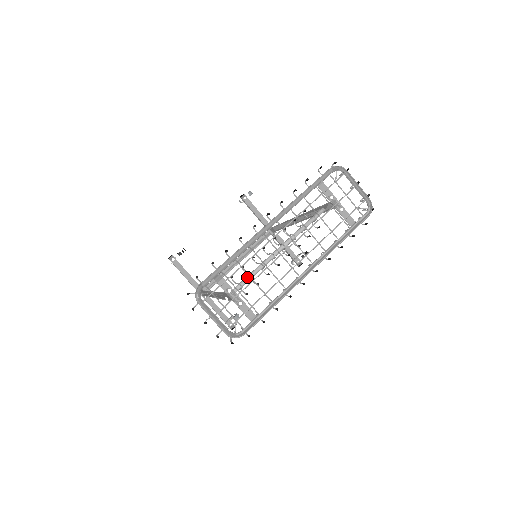
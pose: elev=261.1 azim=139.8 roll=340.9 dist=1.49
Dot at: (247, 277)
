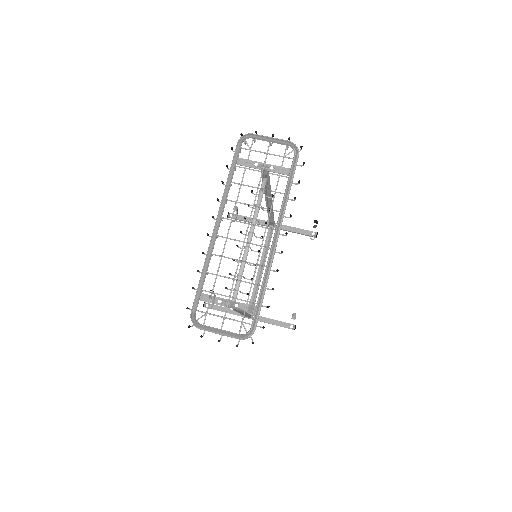
Dot at: occluded
